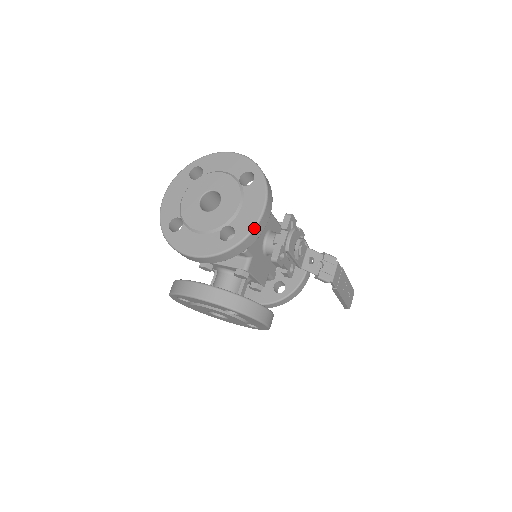
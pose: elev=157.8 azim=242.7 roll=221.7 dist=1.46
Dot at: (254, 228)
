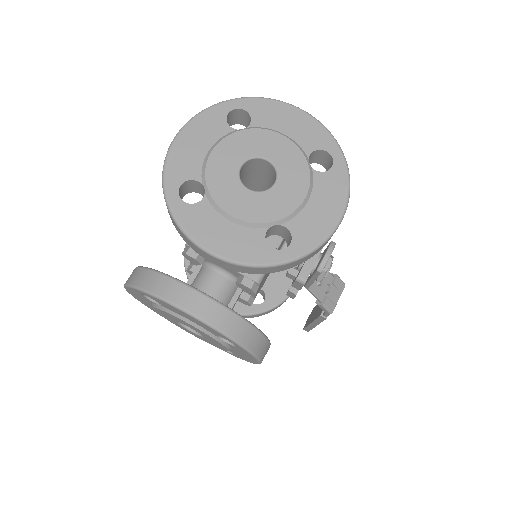
Dot at: (323, 243)
